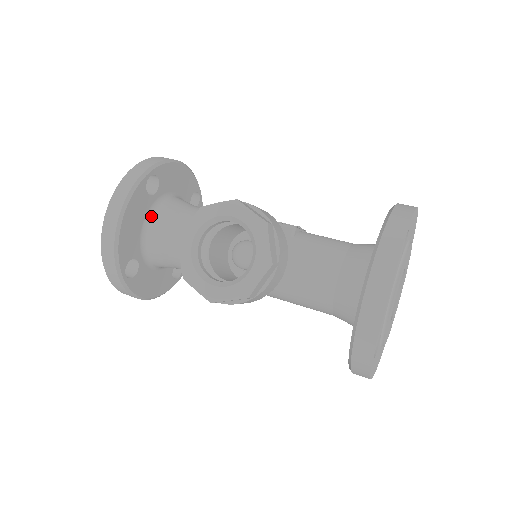
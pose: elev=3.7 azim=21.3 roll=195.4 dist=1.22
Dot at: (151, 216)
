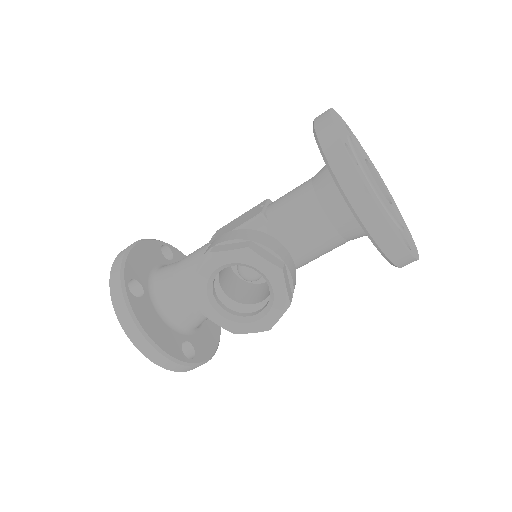
Dot at: (159, 307)
